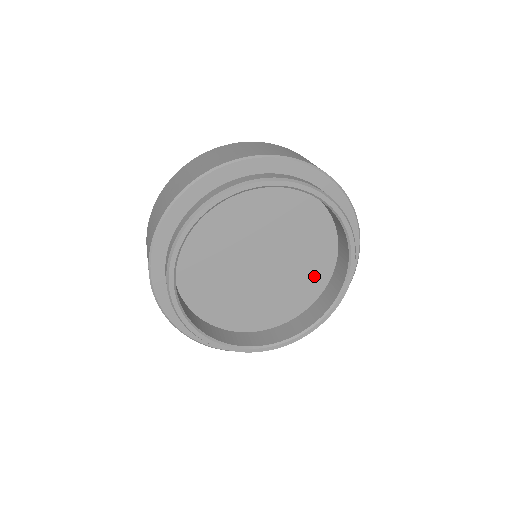
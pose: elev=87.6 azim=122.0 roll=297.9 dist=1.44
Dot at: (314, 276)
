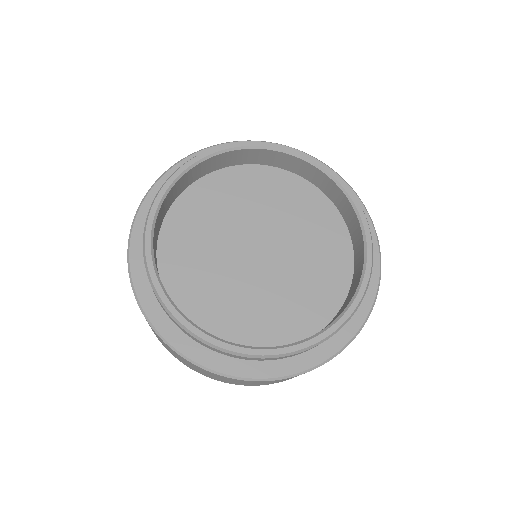
Dot at: (325, 227)
